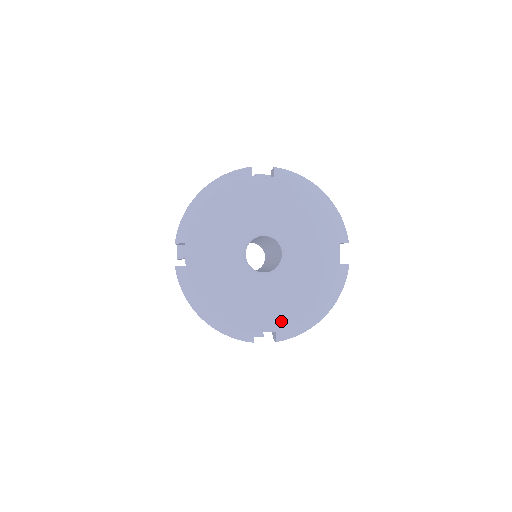
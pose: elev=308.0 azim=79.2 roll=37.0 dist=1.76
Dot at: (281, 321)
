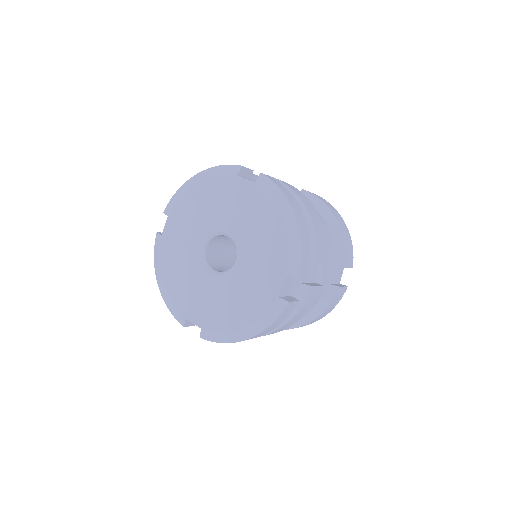
Dot at: (208, 321)
